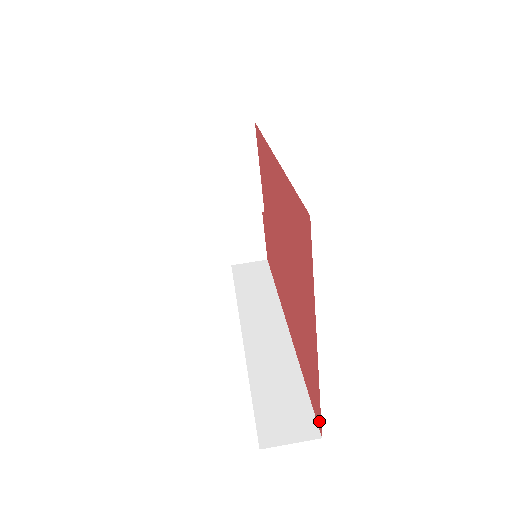
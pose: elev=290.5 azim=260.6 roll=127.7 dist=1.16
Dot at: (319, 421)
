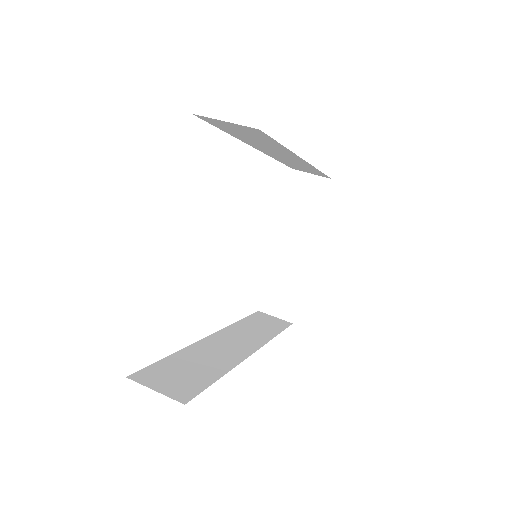
Dot at: occluded
